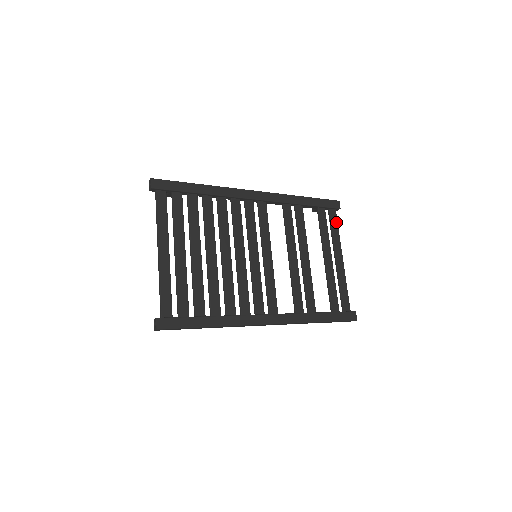
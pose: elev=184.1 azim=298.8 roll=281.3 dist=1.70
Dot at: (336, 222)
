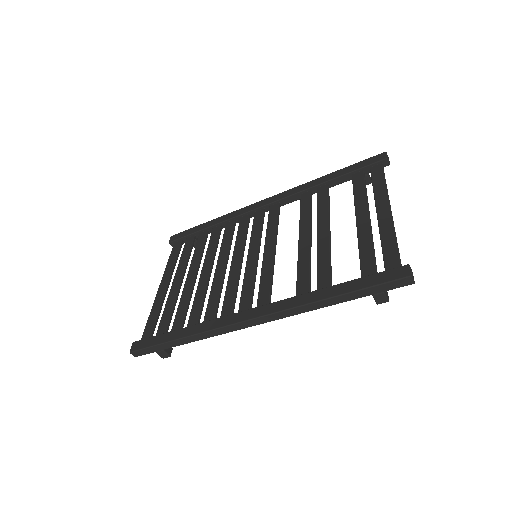
Dot at: (381, 175)
